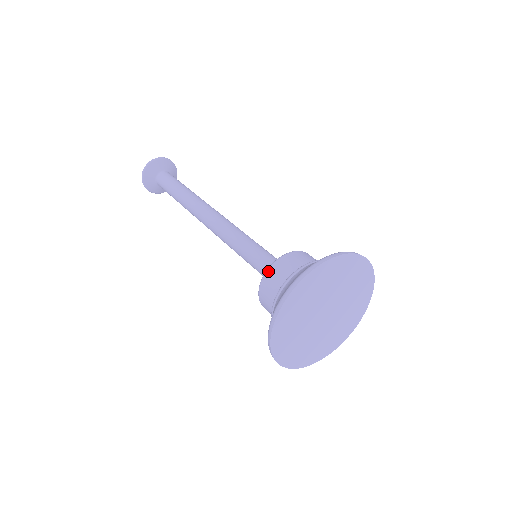
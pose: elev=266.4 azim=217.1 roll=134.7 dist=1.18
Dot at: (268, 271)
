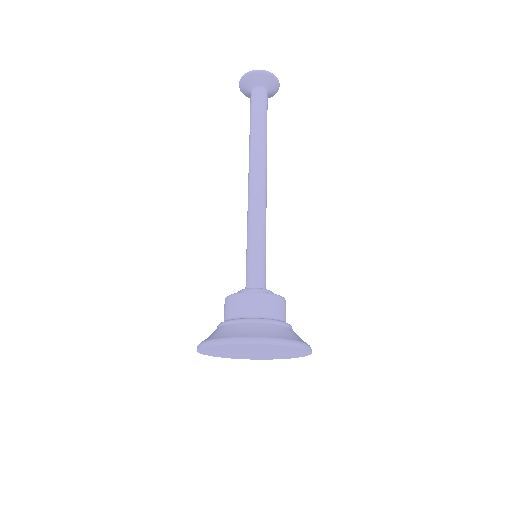
Dot at: (254, 294)
